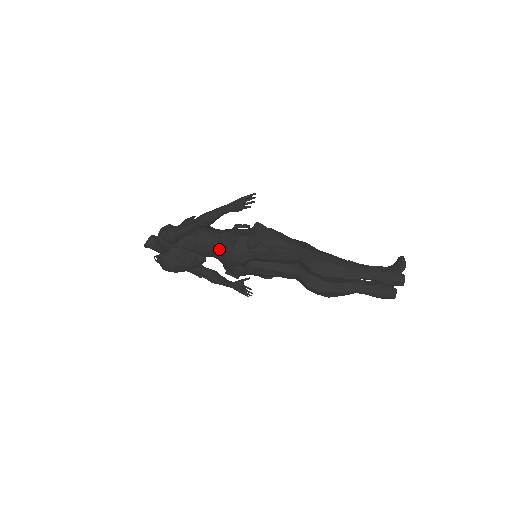
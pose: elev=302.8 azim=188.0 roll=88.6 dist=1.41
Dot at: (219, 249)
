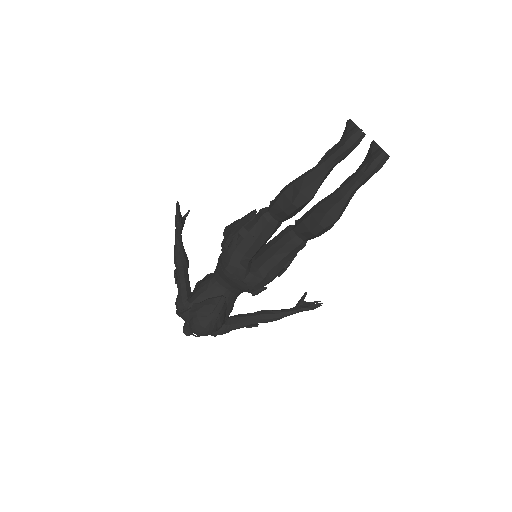
Dot at: (223, 278)
